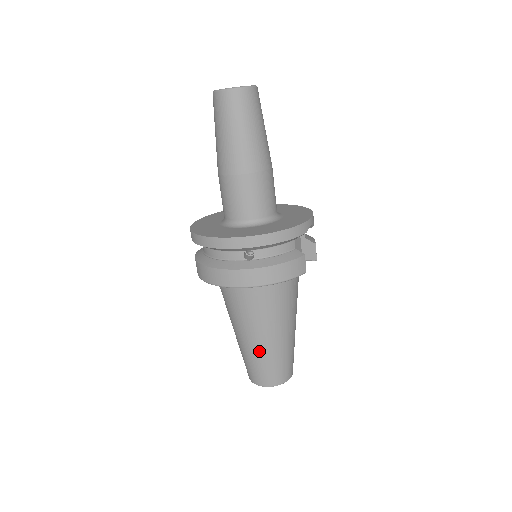
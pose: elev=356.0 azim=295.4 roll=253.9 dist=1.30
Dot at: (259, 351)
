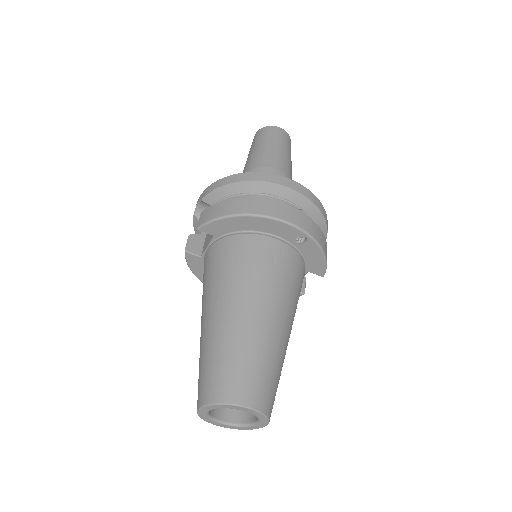
Dot at: (267, 338)
